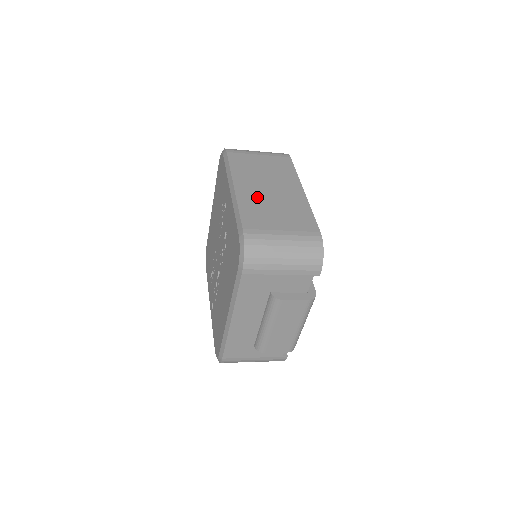
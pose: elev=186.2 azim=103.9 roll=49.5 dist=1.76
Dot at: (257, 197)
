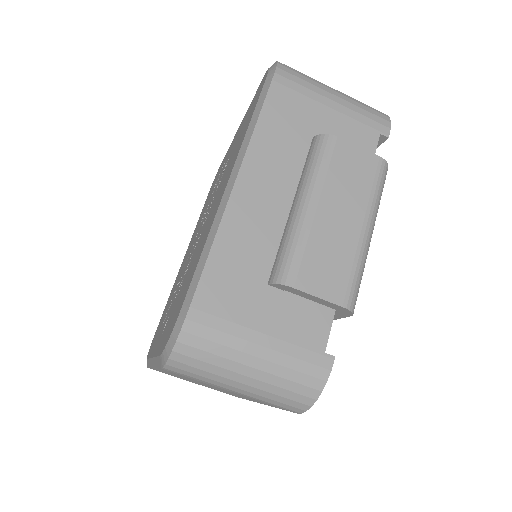
Dot at: occluded
